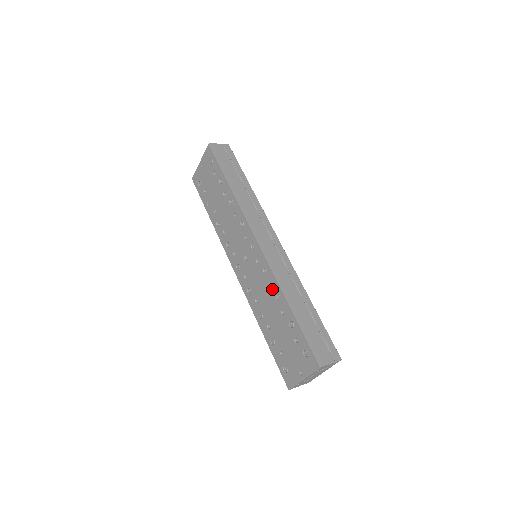
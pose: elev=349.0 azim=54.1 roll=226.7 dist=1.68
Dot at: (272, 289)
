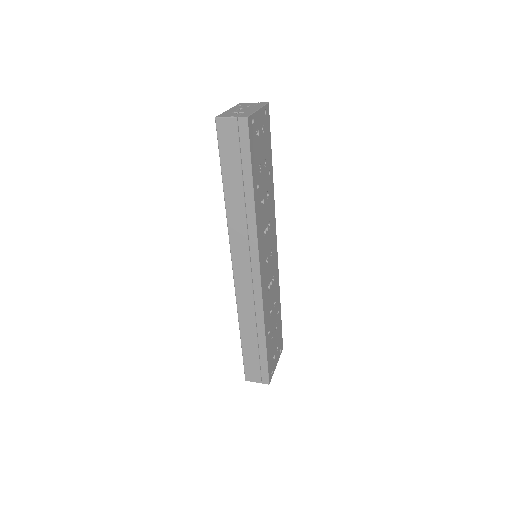
Dot at: occluded
